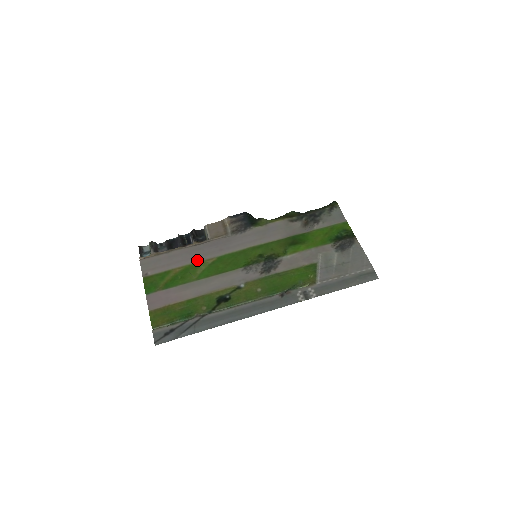
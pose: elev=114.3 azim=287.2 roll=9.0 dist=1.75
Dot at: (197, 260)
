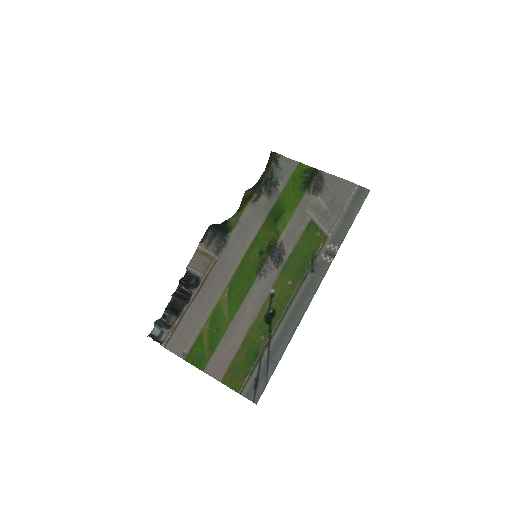
Dot at: (213, 304)
